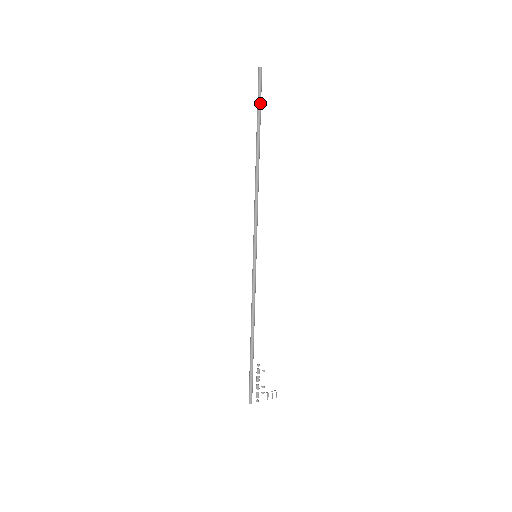
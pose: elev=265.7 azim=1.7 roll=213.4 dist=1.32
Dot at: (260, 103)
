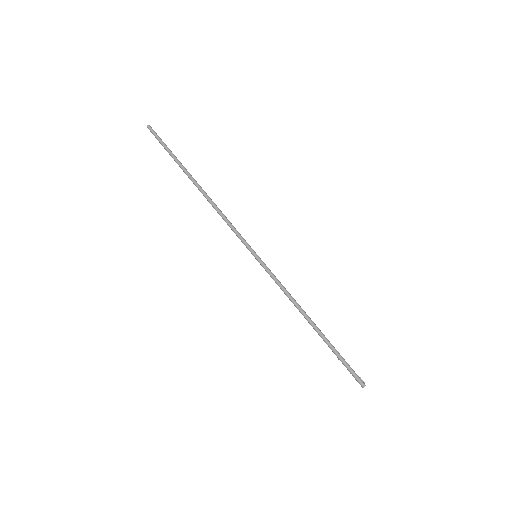
Dot at: occluded
